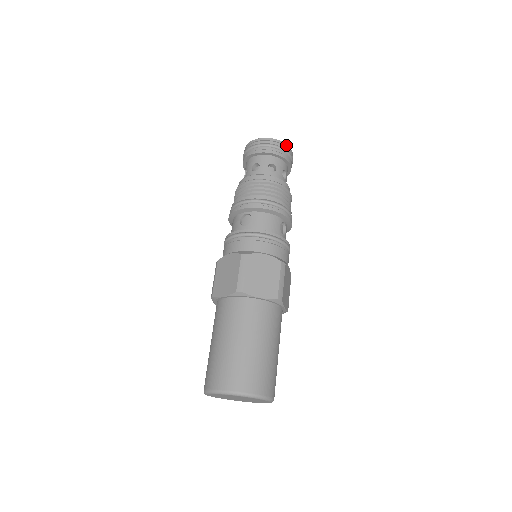
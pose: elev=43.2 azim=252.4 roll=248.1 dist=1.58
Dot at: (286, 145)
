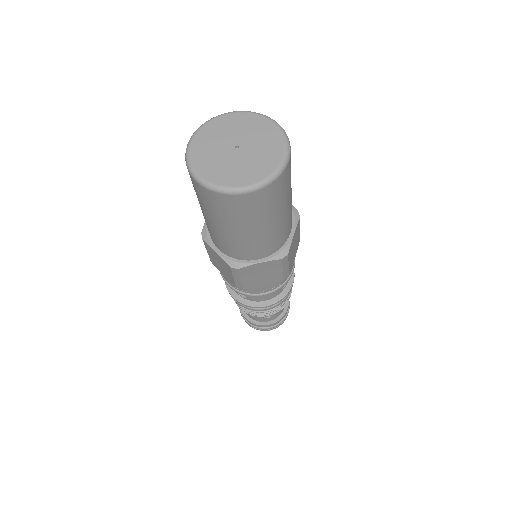
Dot at: occluded
